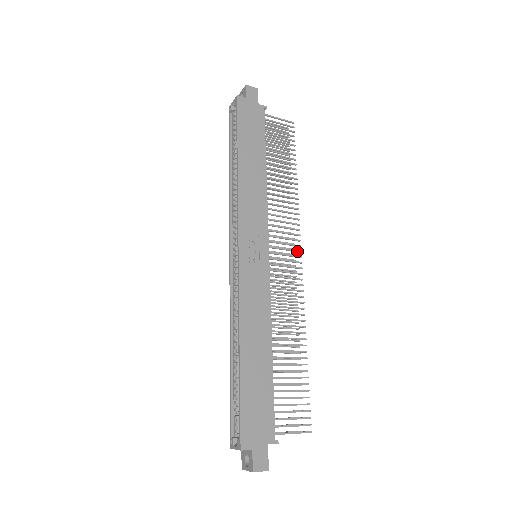
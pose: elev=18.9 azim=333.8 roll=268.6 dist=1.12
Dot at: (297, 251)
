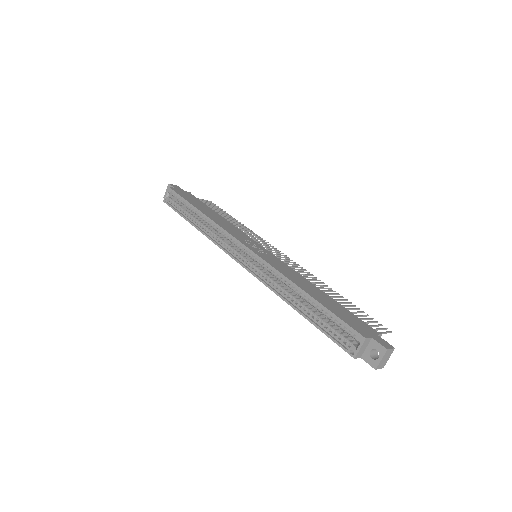
Dot at: (278, 251)
